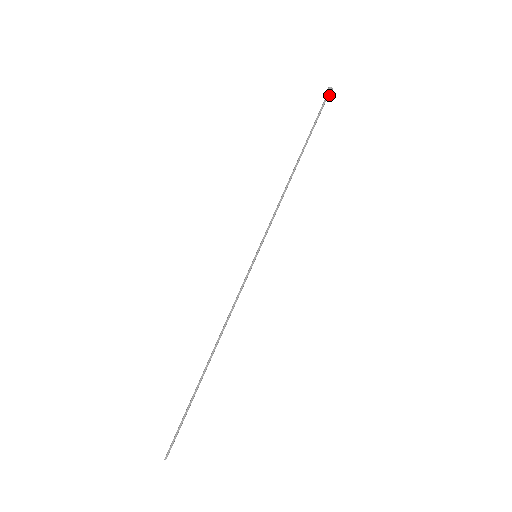
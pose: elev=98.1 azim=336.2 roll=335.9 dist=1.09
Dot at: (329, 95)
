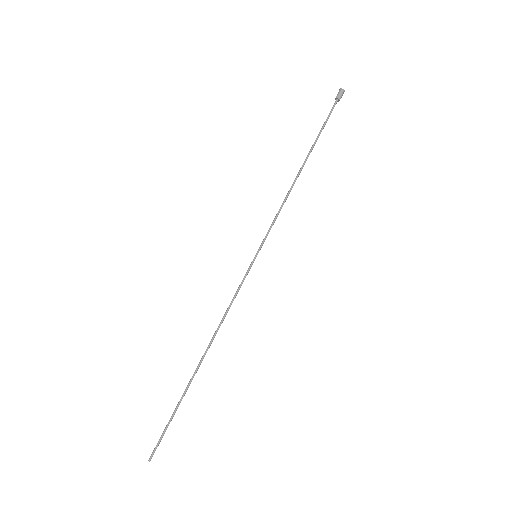
Dot at: (340, 97)
